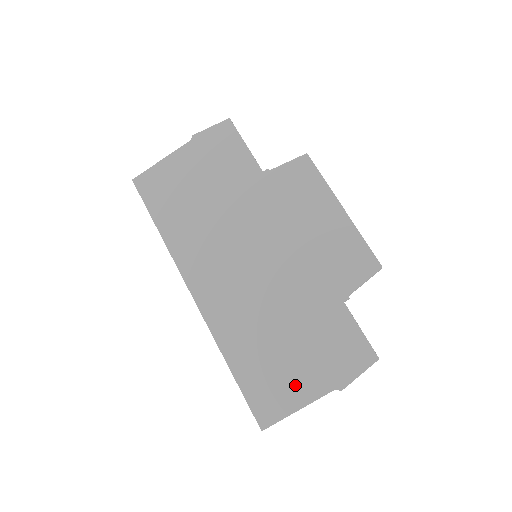
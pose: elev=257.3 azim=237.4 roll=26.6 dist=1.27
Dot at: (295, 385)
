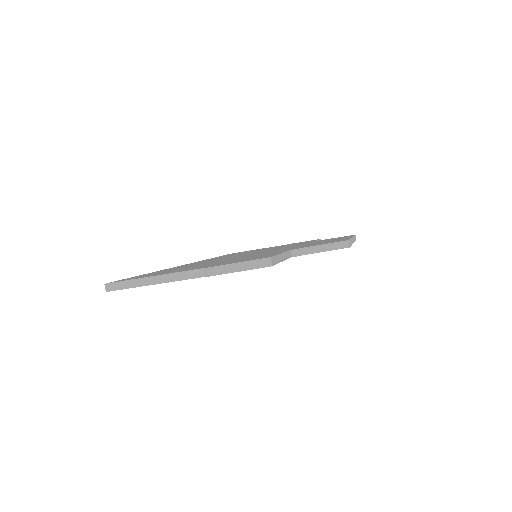
Dot at: occluded
